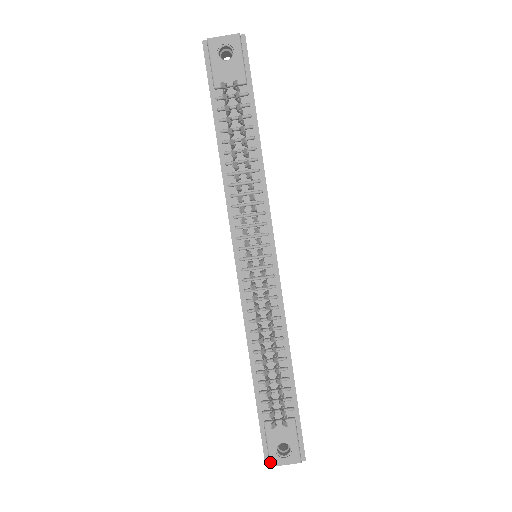
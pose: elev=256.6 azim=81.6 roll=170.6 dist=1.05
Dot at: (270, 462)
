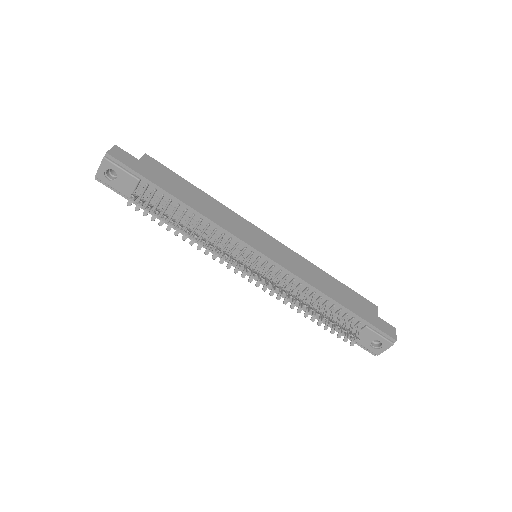
Dot at: (375, 354)
